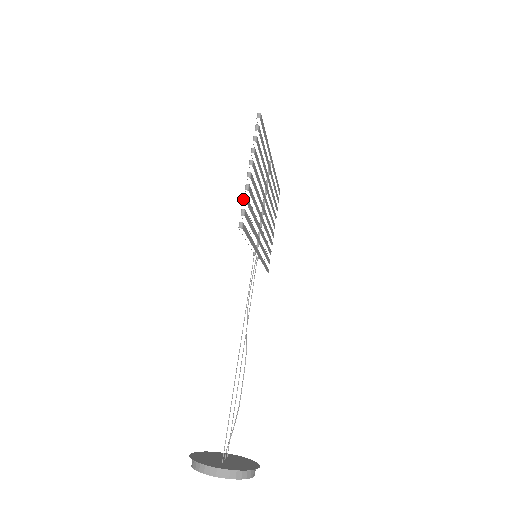
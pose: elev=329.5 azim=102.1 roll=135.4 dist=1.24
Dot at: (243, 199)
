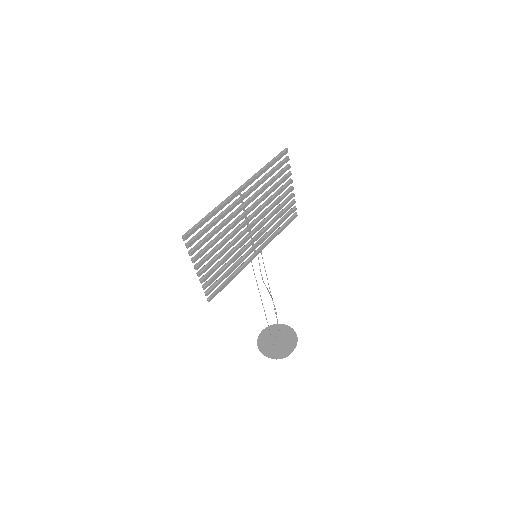
Dot at: occluded
